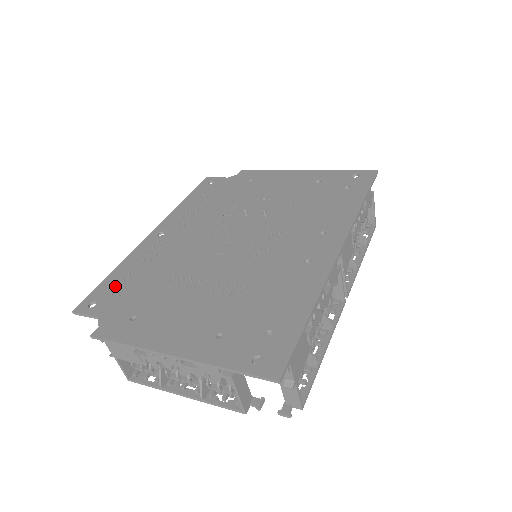
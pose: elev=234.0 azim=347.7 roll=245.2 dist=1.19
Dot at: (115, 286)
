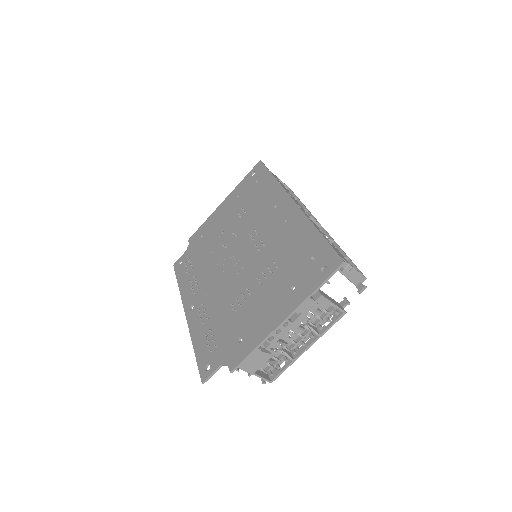
Dot at: (206, 348)
